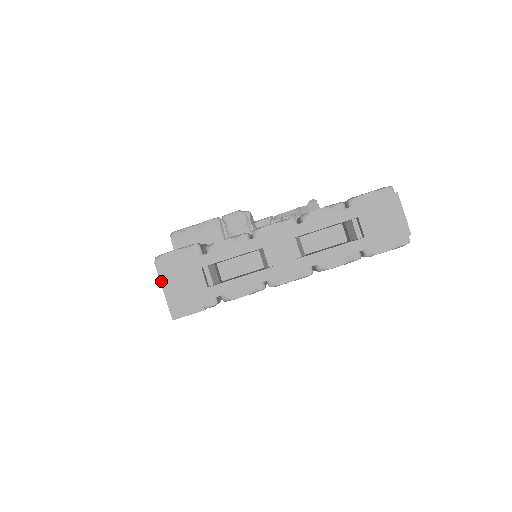
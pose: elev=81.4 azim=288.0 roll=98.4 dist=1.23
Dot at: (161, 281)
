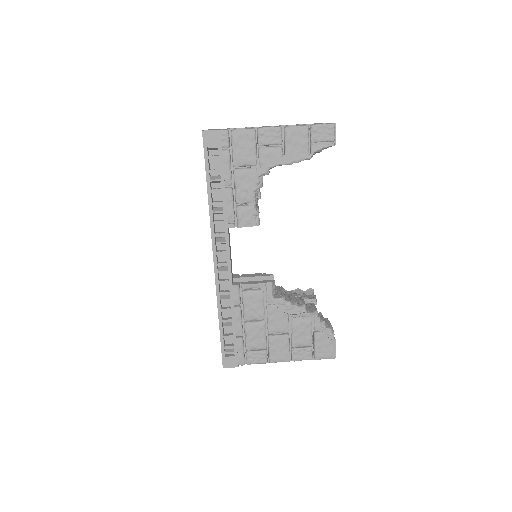
Dot at: occluded
